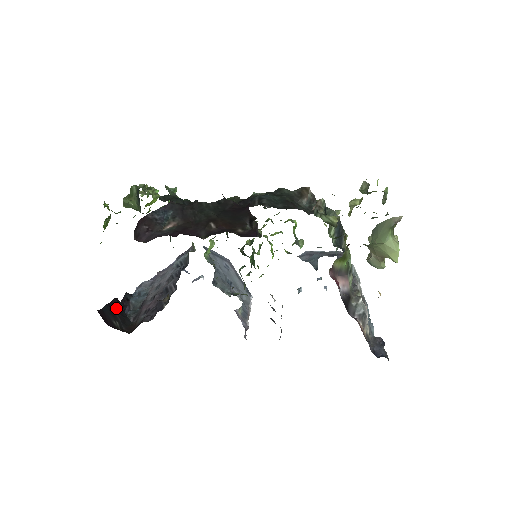
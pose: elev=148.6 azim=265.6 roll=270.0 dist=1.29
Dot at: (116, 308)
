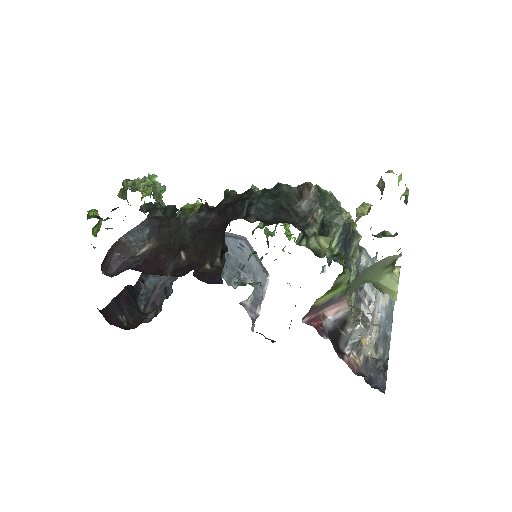
Dot at: (125, 299)
